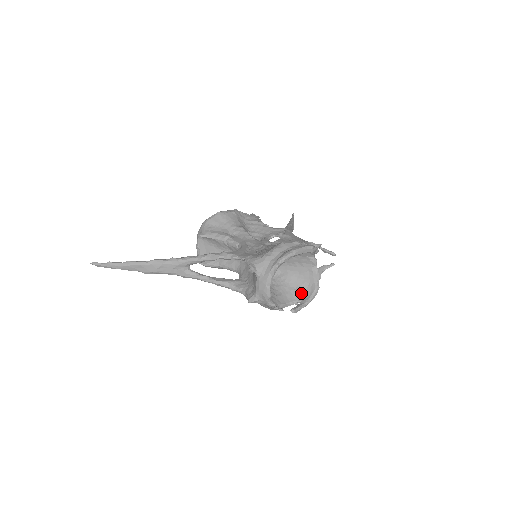
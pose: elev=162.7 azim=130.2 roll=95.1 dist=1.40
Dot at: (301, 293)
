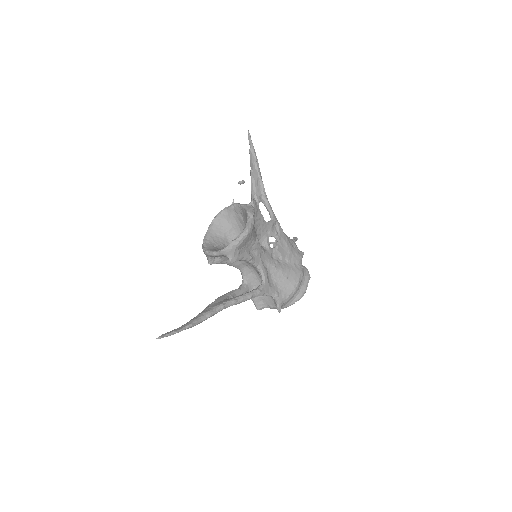
Dot at: occluded
